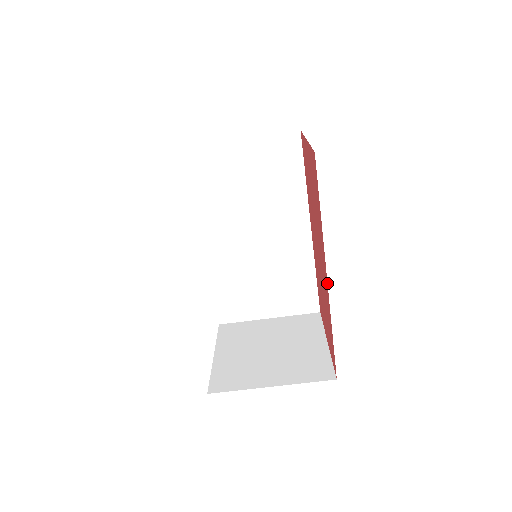
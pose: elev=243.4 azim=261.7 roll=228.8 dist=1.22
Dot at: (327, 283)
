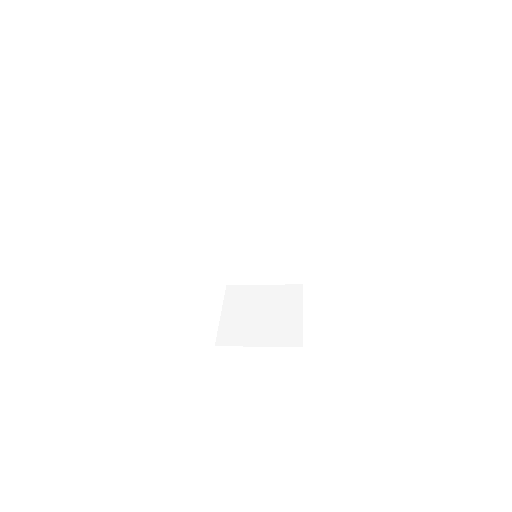
Dot at: occluded
